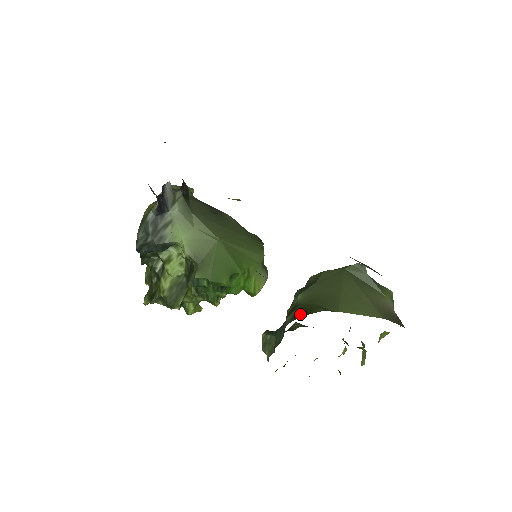
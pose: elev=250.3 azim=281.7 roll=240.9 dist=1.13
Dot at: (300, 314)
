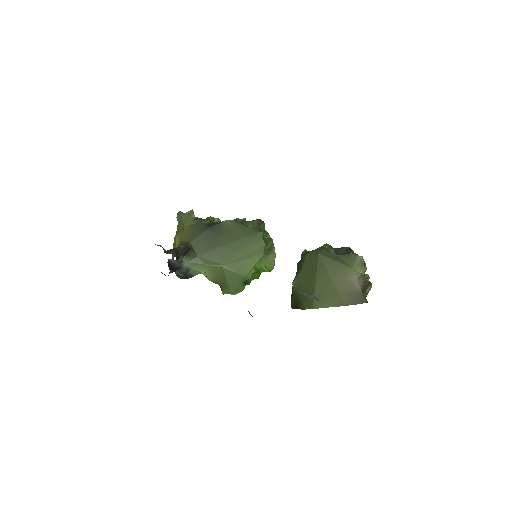
Dot at: (294, 305)
